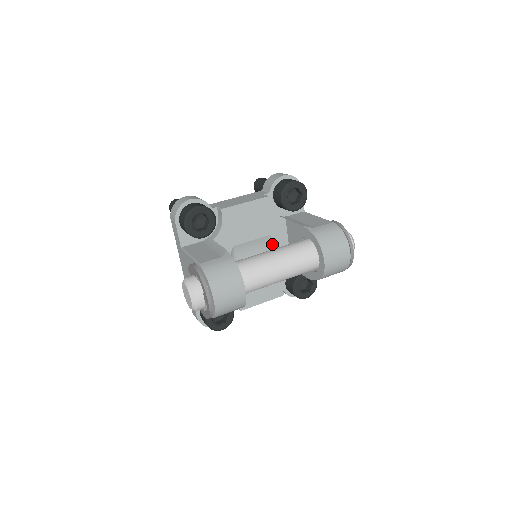
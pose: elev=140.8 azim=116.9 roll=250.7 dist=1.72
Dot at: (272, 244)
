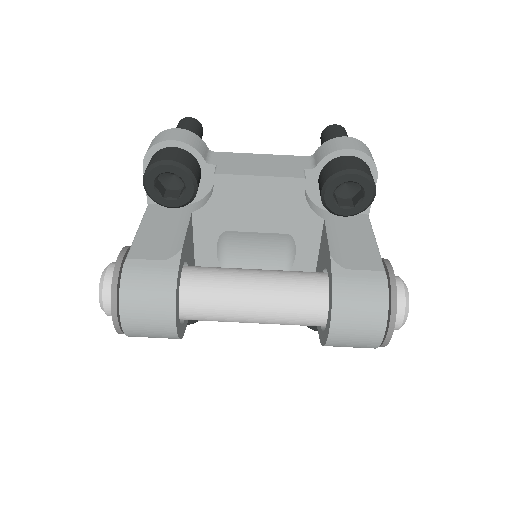
Dot at: (291, 246)
